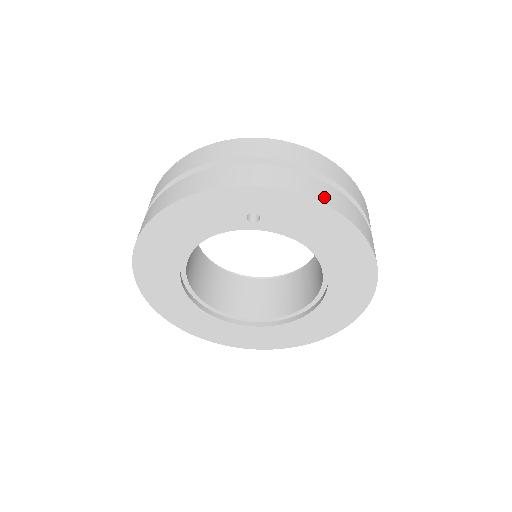
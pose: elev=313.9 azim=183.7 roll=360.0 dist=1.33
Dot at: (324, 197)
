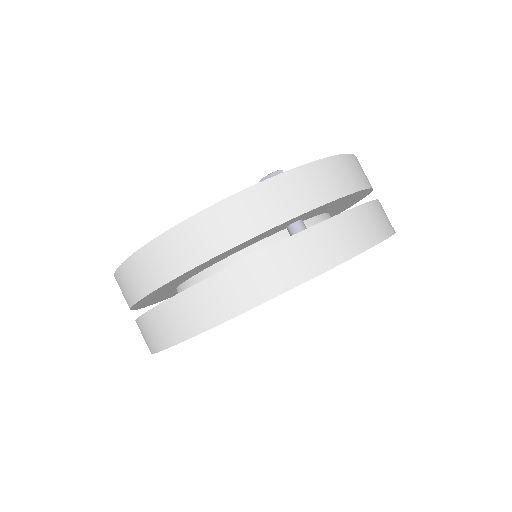
Dot at: (383, 227)
